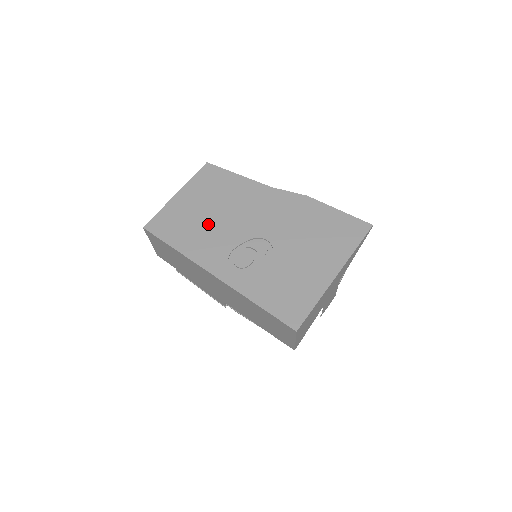
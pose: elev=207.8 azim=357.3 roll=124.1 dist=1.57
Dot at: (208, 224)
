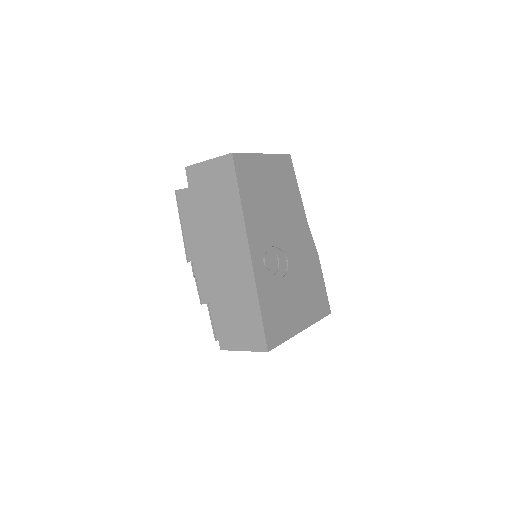
Dot at: (268, 206)
